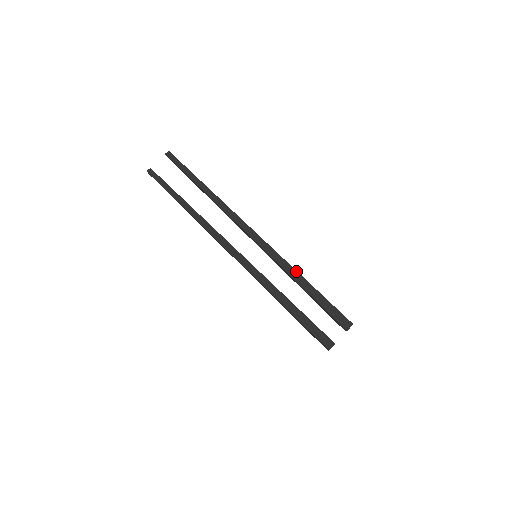
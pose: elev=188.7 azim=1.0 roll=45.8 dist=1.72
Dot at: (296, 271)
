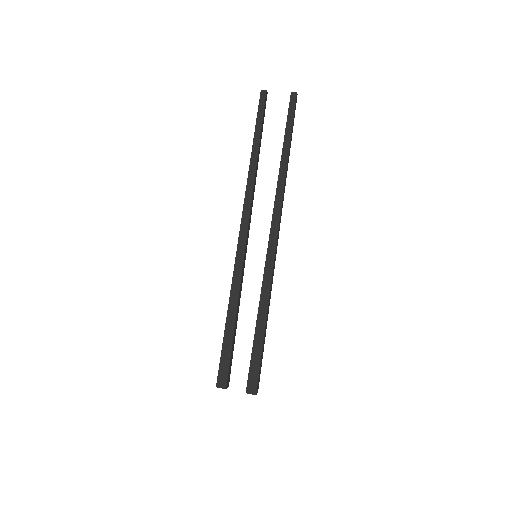
Dot at: (268, 305)
